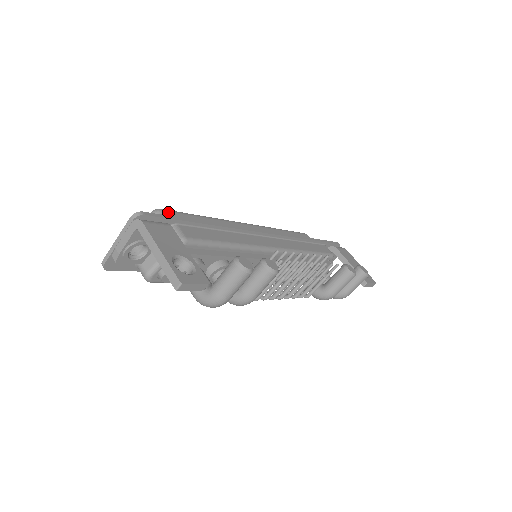
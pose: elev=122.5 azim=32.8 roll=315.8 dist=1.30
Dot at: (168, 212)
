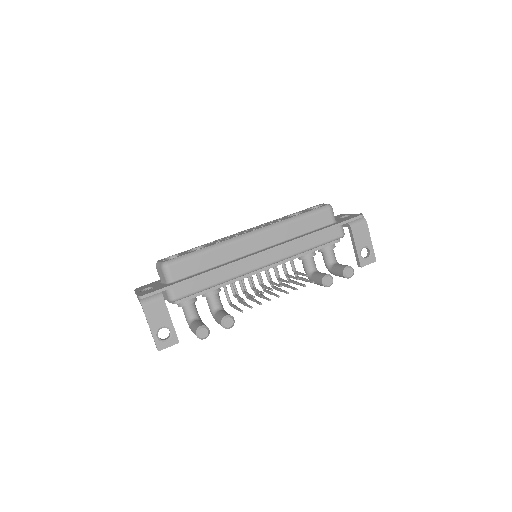
Dot at: (172, 266)
